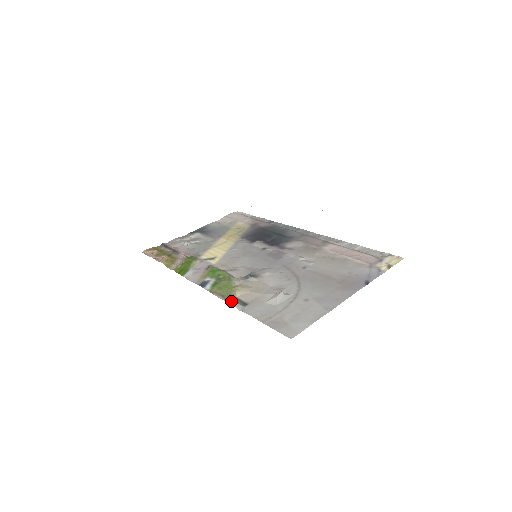
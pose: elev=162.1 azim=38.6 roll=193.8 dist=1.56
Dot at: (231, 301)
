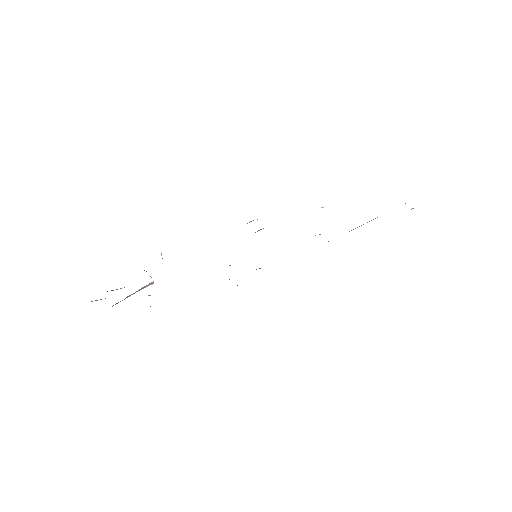
Dot at: occluded
